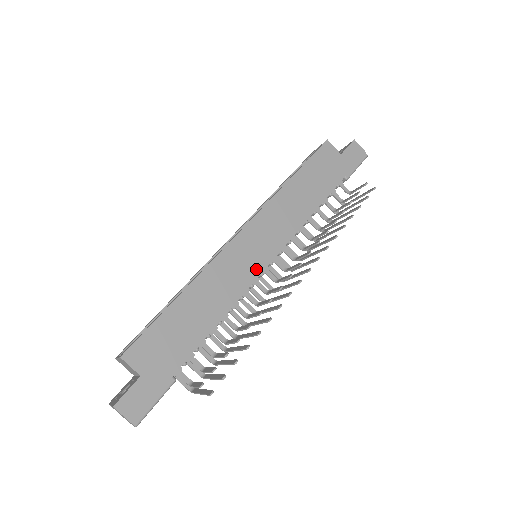
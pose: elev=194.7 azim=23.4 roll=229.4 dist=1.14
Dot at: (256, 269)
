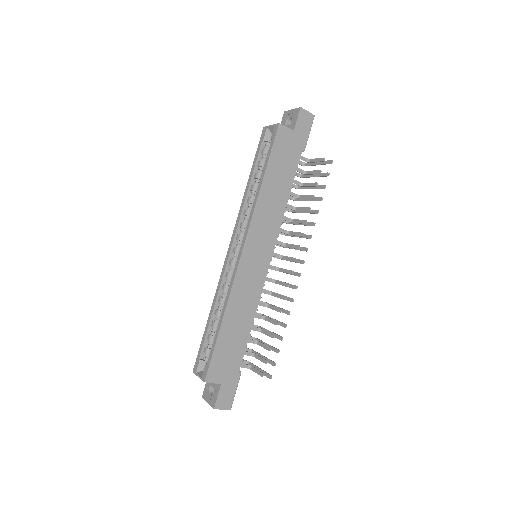
Dot at: (263, 273)
